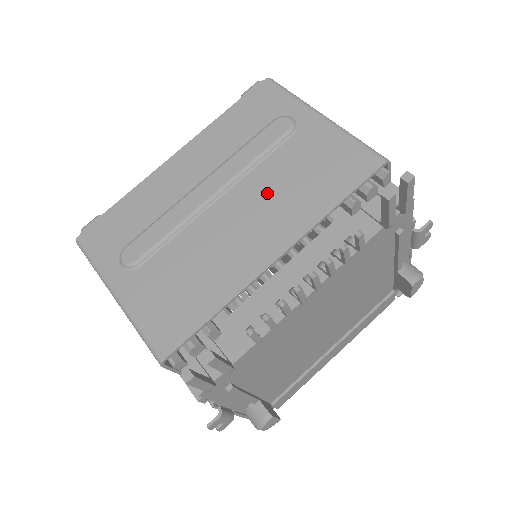
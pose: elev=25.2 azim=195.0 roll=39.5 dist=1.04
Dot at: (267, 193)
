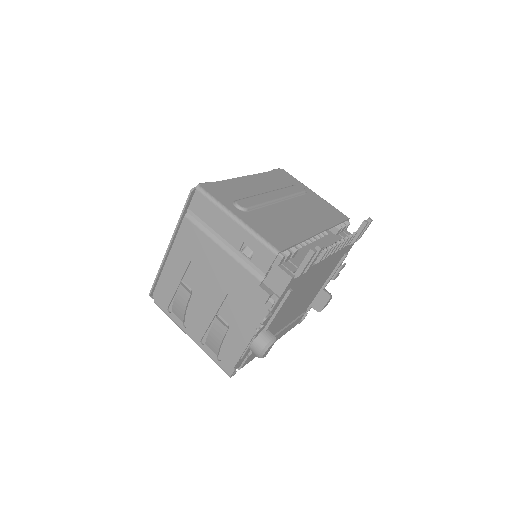
Dot at: (304, 209)
